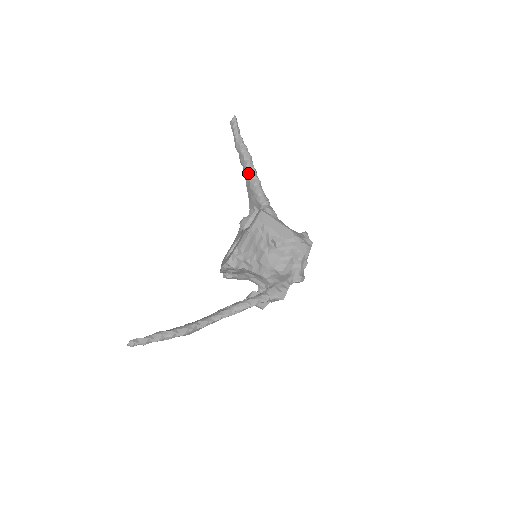
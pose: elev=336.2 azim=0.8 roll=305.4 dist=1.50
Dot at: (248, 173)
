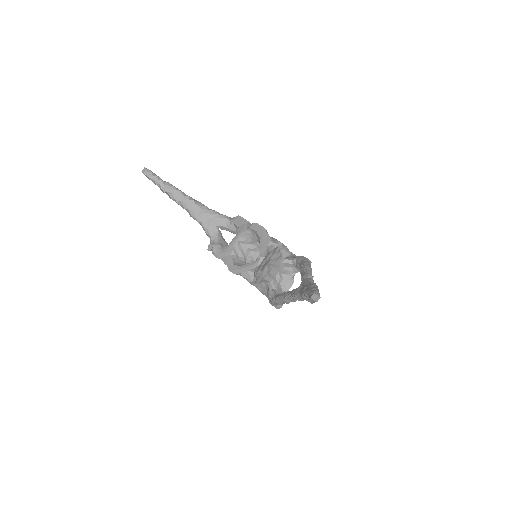
Dot at: (195, 203)
